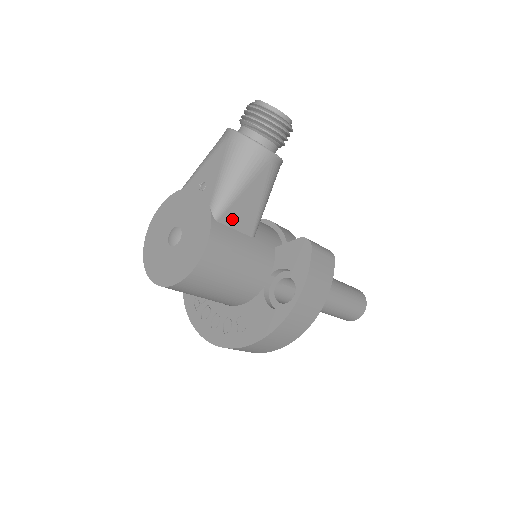
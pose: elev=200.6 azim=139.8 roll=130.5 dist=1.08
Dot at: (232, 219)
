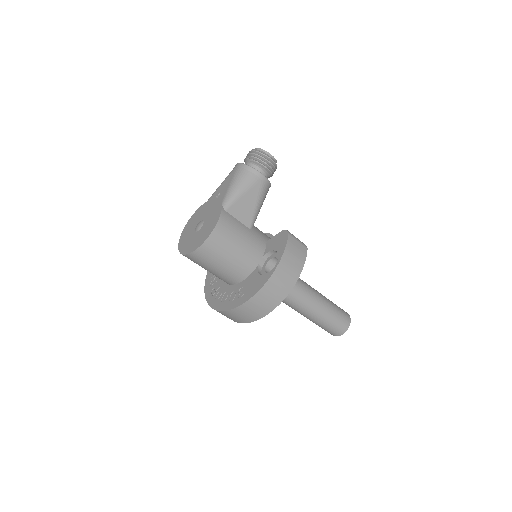
Dot at: (236, 212)
